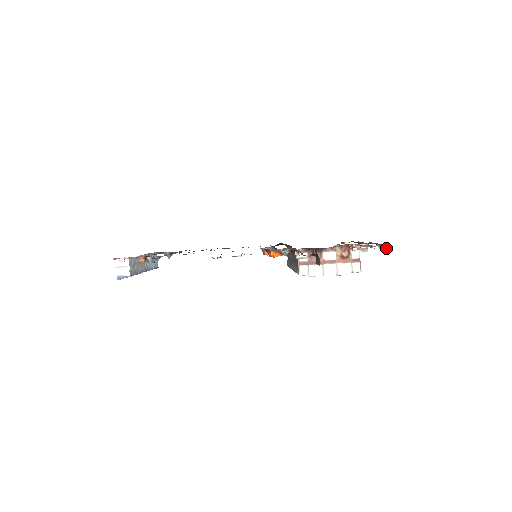
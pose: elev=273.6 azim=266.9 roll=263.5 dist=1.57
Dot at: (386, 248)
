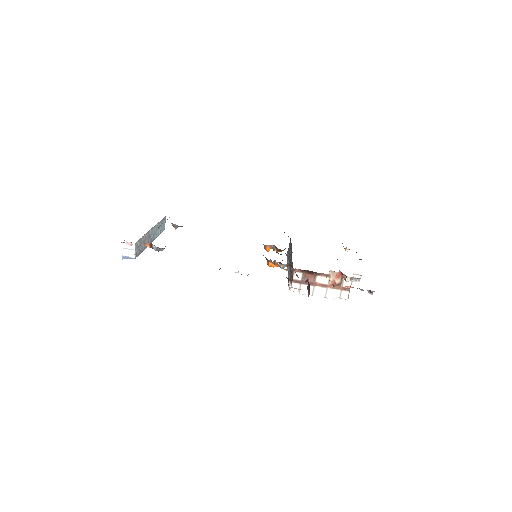
Dot at: occluded
